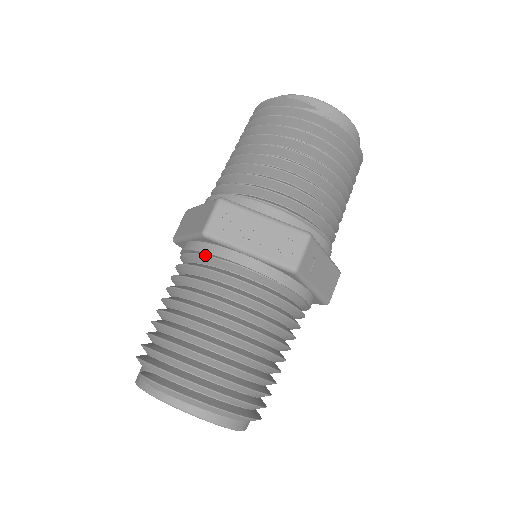
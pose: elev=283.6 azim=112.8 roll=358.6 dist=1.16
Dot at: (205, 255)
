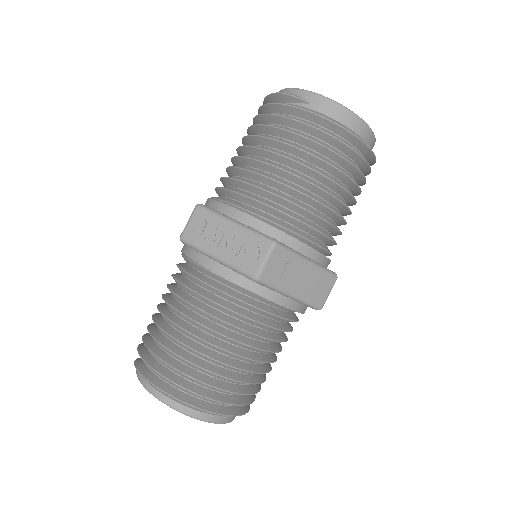
Dot at: (187, 258)
